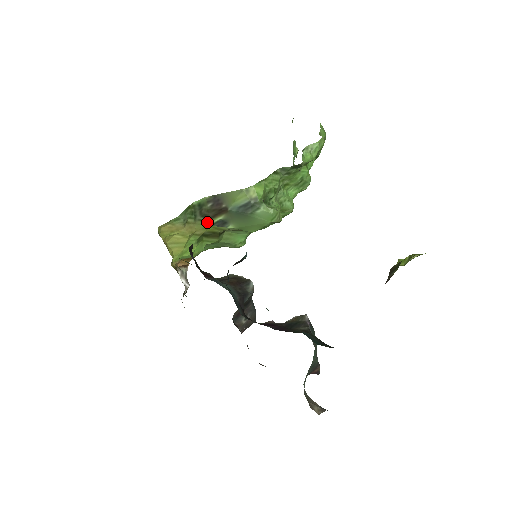
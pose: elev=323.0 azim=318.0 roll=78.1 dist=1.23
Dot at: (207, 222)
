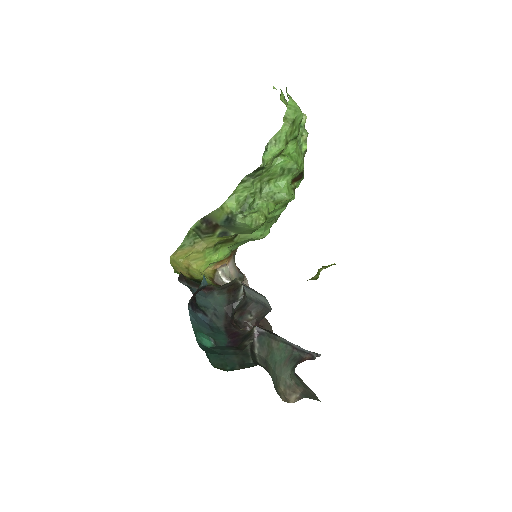
Dot at: (212, 236)
